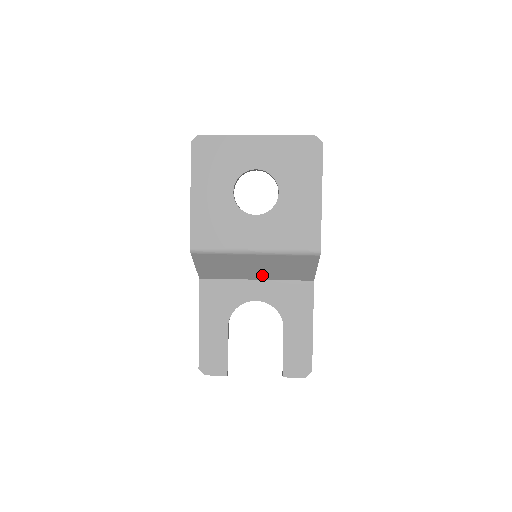
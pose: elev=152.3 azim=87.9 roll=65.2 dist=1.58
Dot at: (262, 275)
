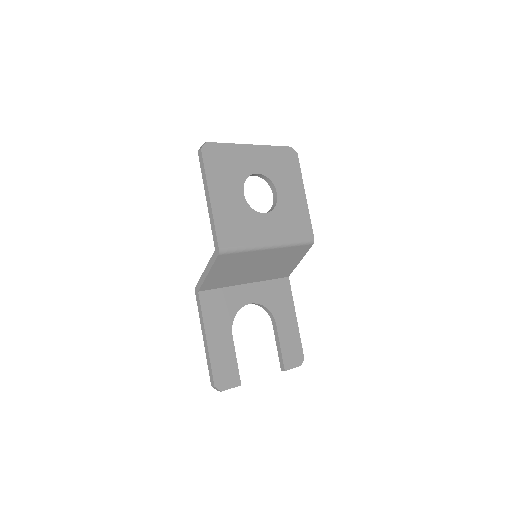
Dot at: (255, 276)
